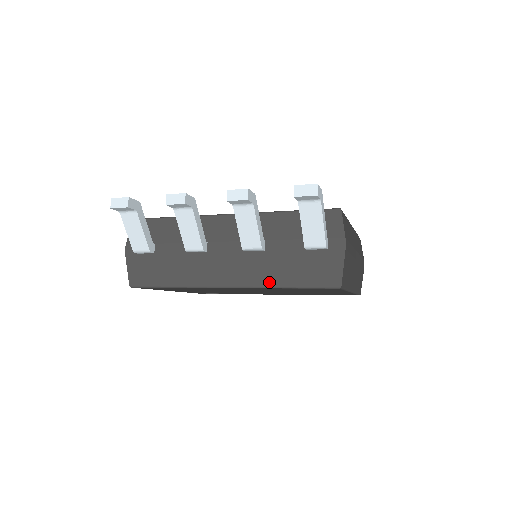
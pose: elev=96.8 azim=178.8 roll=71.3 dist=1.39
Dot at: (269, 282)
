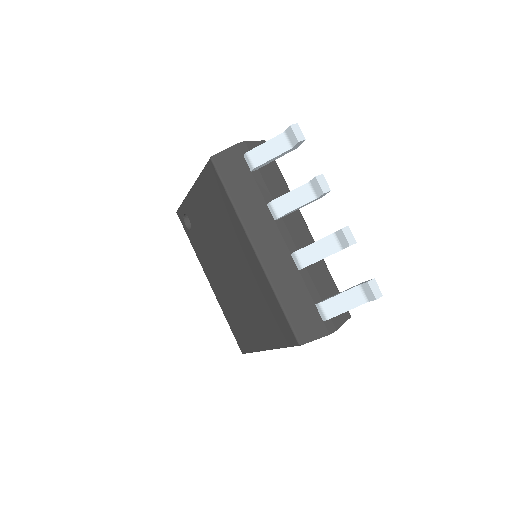
Dot at: (277, 285)
